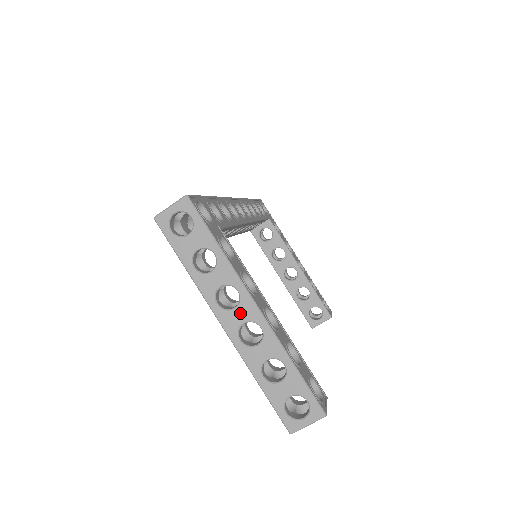
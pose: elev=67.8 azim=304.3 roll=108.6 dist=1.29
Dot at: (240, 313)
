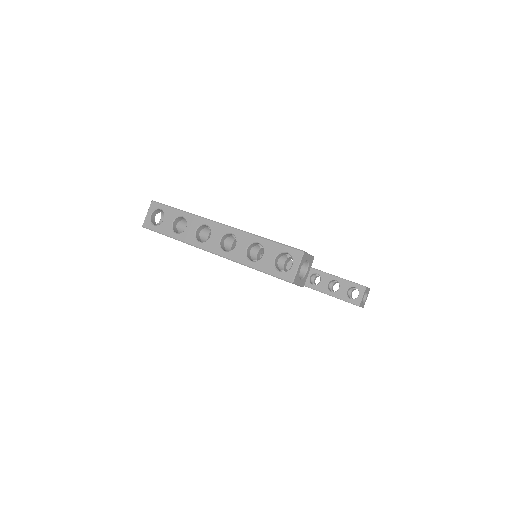
Dot at: (215, 236)
